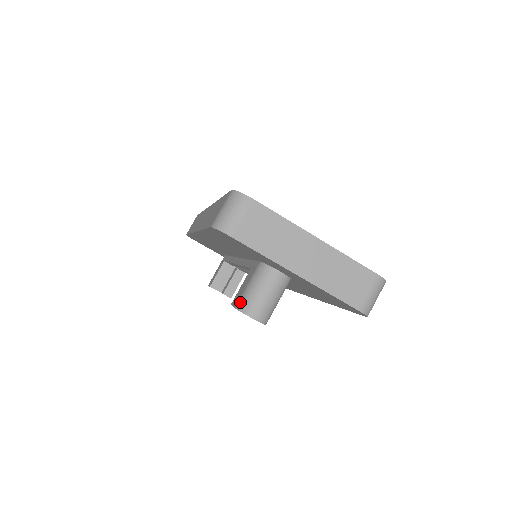
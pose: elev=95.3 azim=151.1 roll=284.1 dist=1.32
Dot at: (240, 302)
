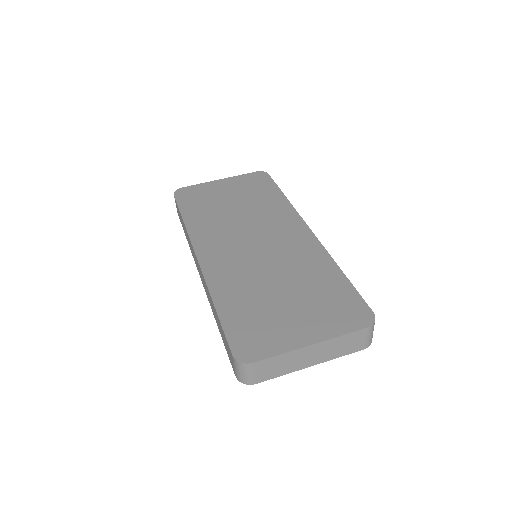
Dot at: occluded
